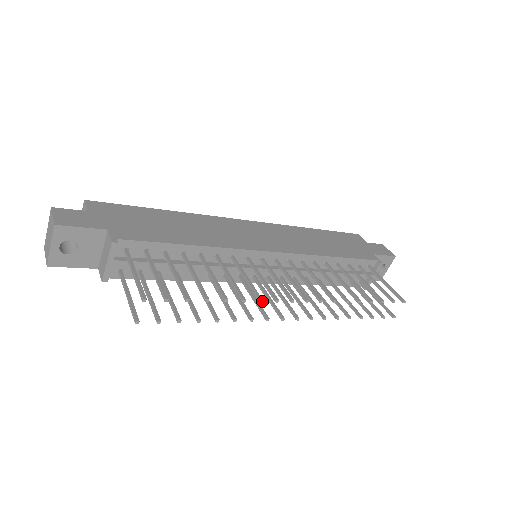
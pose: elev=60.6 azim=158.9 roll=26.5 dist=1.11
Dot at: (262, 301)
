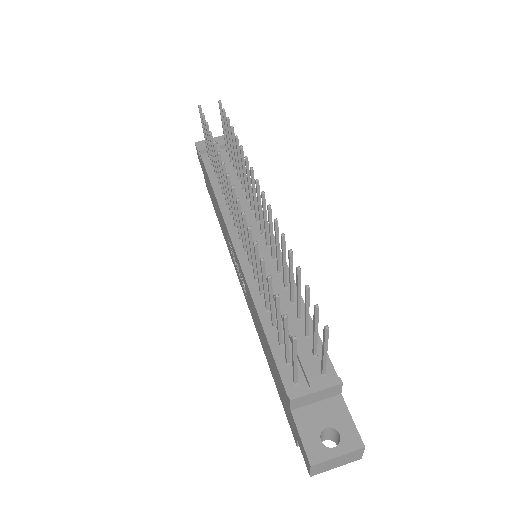
Dot at: (247, 157)
